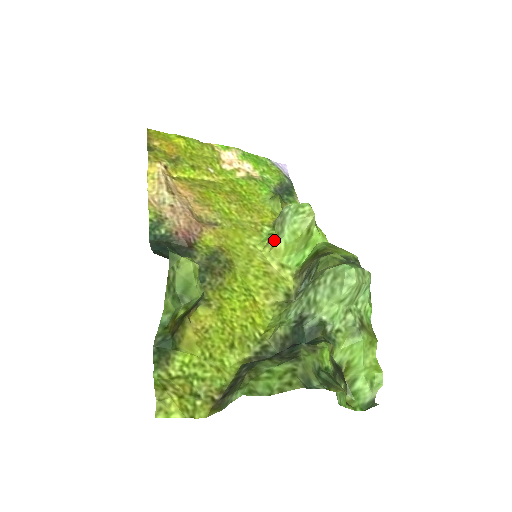
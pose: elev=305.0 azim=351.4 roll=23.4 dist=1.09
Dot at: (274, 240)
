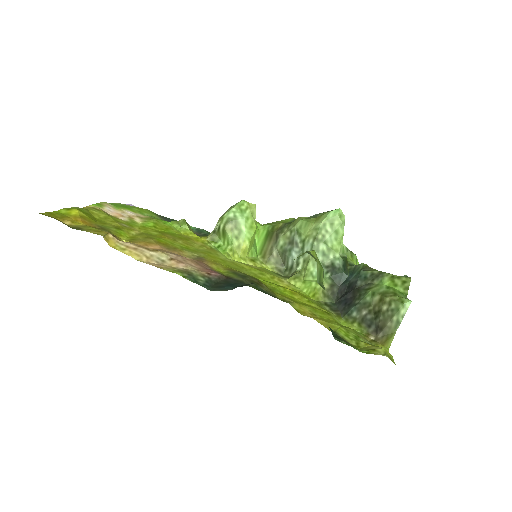
Dot at: (236, 245)
